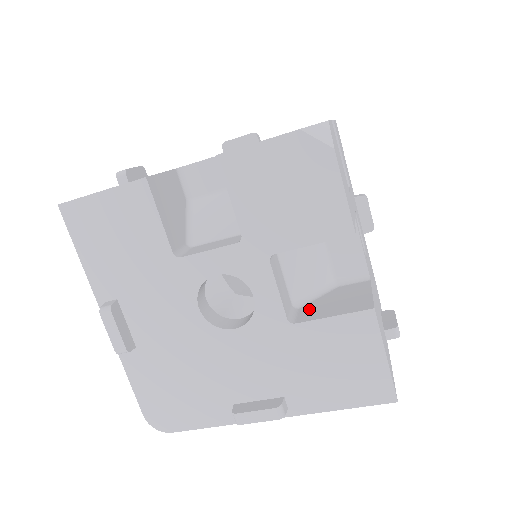
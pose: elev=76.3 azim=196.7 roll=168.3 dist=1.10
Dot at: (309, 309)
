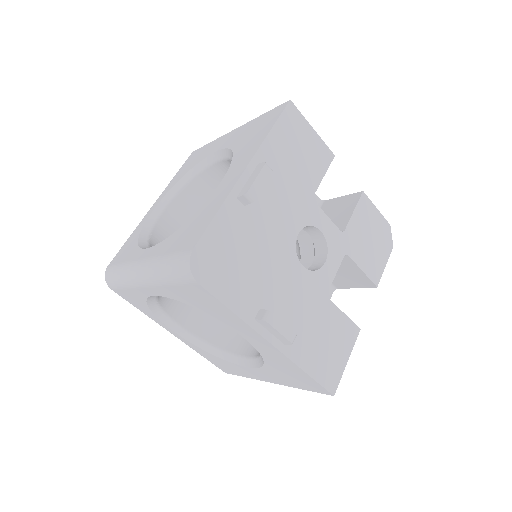
Dot at: occluded
